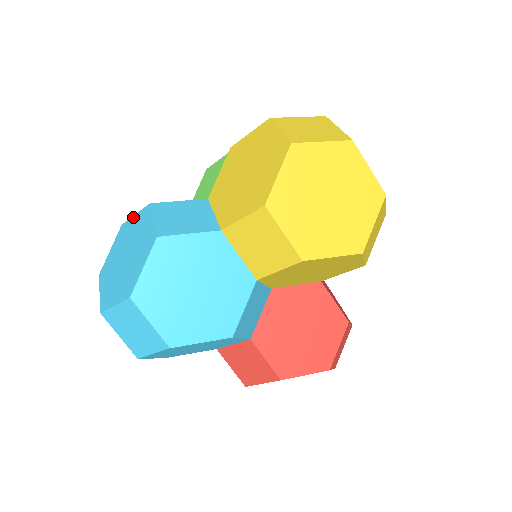
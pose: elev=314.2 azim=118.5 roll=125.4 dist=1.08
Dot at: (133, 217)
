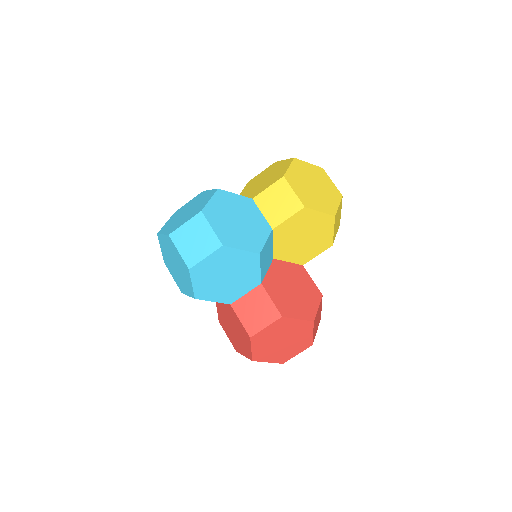
Dot at: (187, 203)
